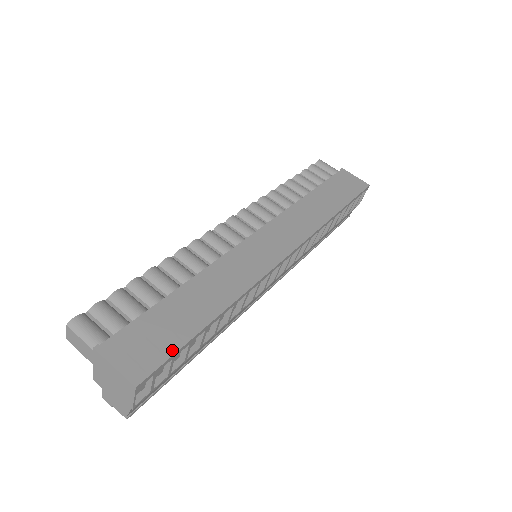
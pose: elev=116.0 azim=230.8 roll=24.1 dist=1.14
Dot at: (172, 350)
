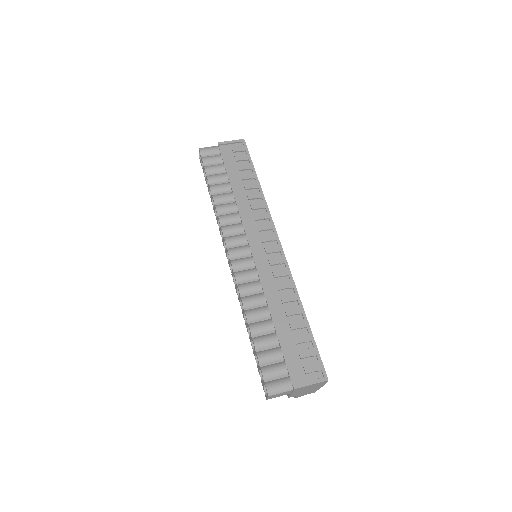
Dot at: (315, 350)
